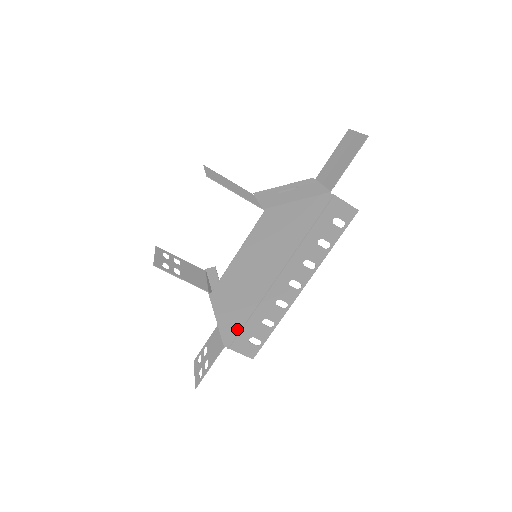
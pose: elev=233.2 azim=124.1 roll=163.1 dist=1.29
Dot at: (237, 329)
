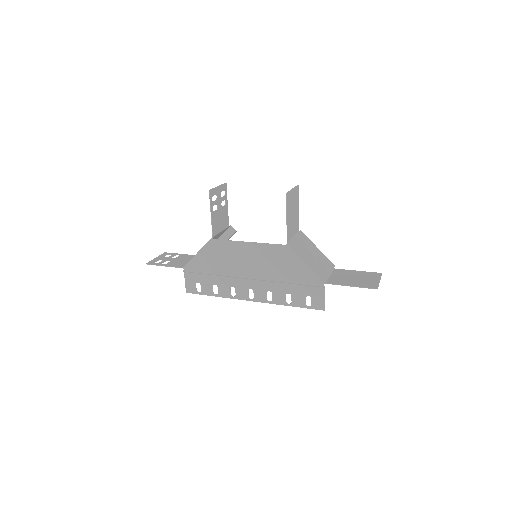
Dot at: (200, 270)
